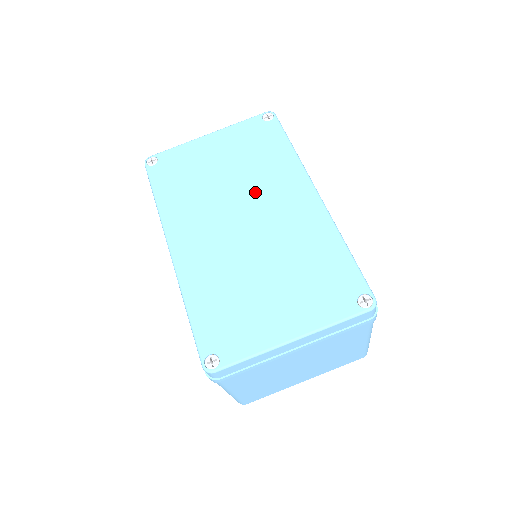
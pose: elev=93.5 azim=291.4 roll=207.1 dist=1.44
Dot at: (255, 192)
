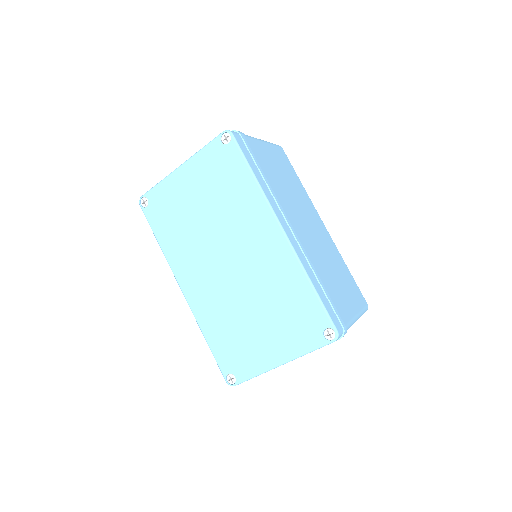
Dot at: (231, 232)
